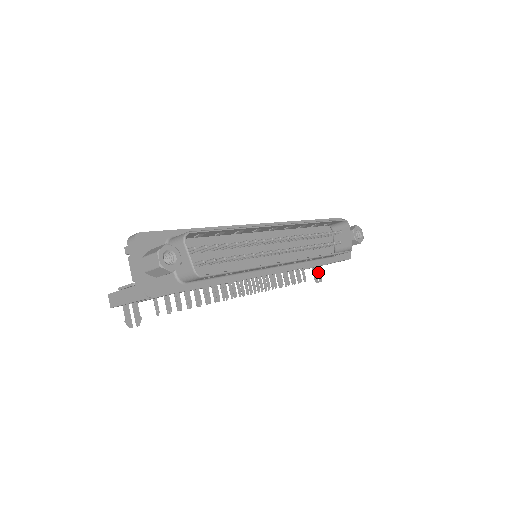
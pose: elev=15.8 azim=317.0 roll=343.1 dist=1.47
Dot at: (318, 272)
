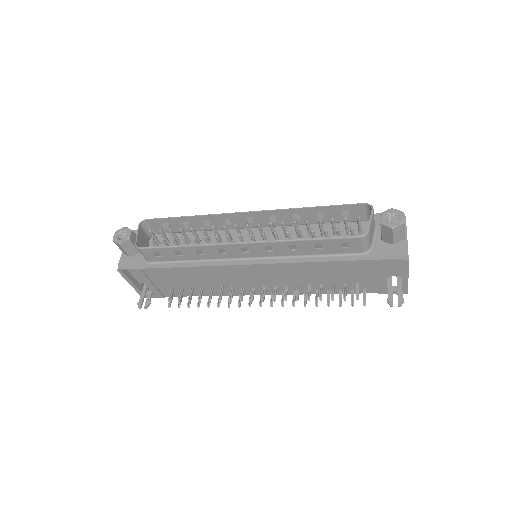
Dot at: (397, 293)
